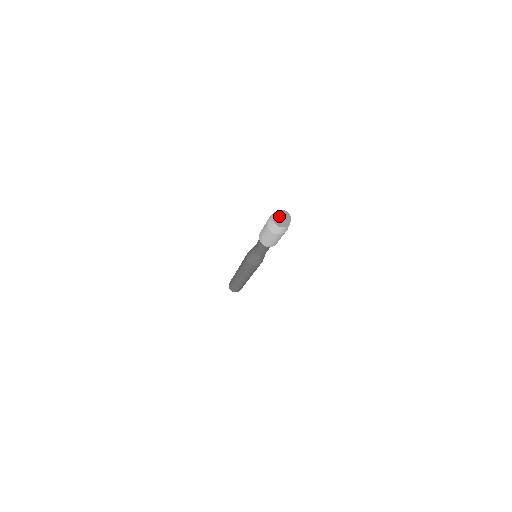
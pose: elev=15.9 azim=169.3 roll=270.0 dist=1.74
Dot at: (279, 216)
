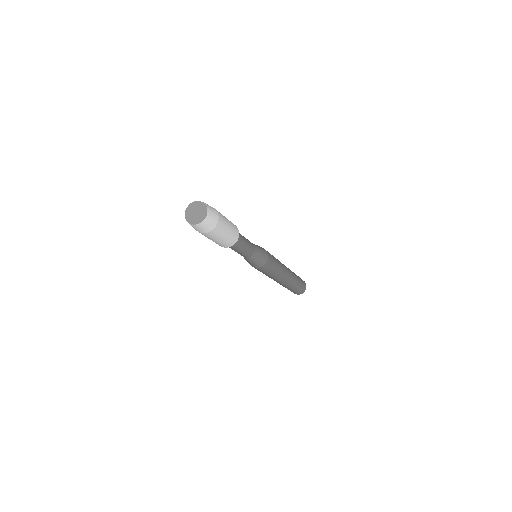
Dot at: (192, 211)
